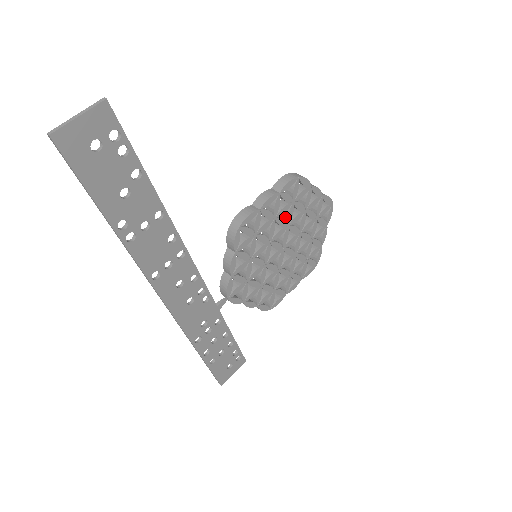
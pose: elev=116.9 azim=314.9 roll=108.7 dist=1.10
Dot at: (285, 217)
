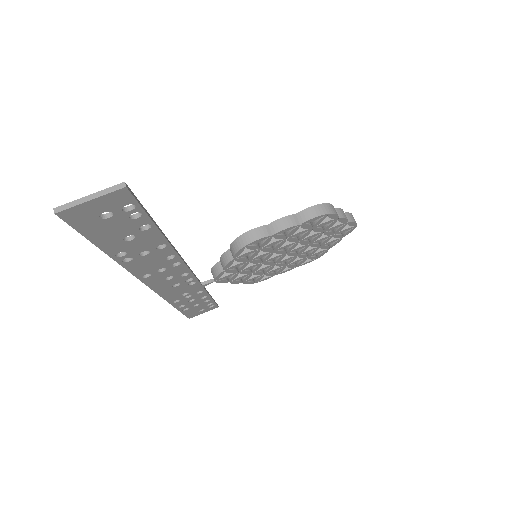
Dot at: occluded
